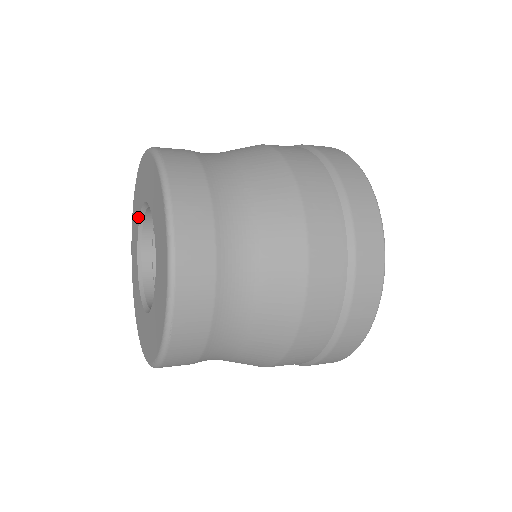
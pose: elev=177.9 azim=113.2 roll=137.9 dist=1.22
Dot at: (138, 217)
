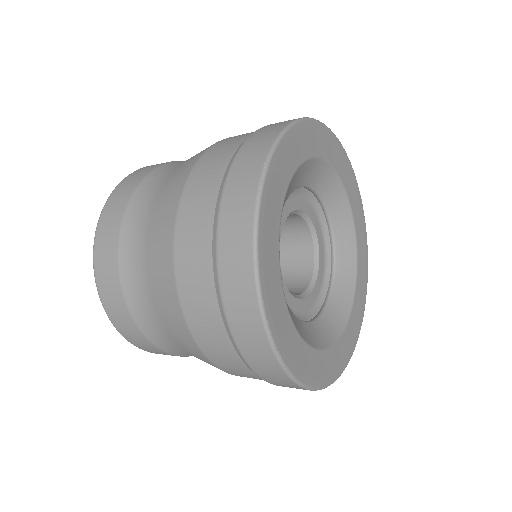
Dot at: occluded
